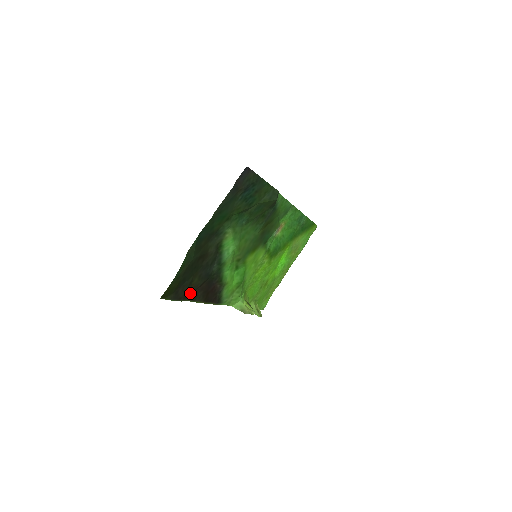
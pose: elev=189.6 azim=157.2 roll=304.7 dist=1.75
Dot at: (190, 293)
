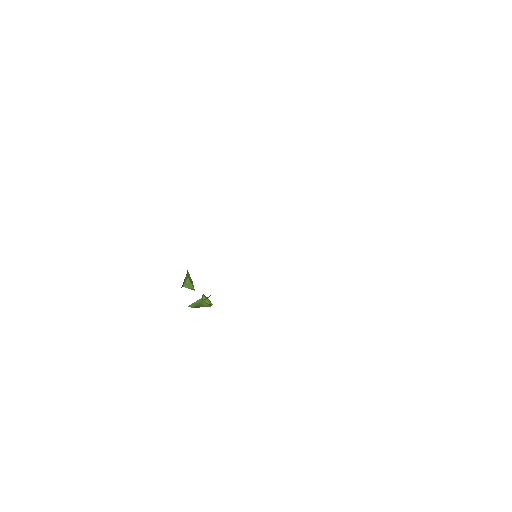
Dot at: occluded
